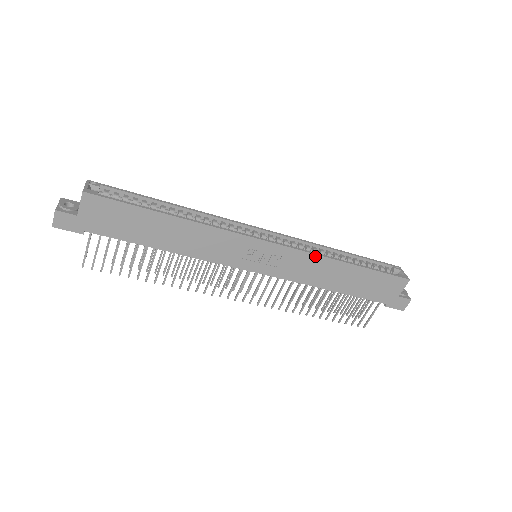
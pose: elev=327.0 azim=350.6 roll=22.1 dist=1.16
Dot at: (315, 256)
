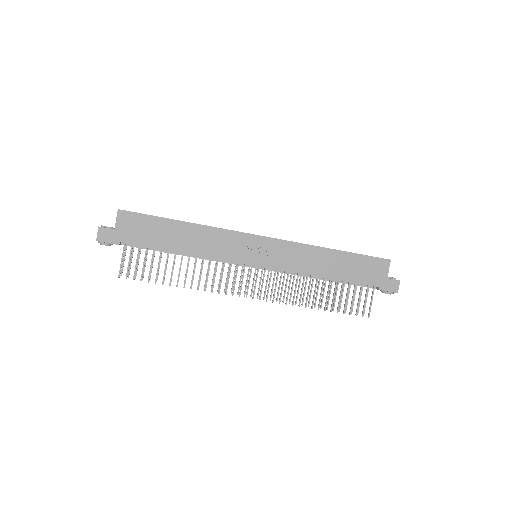
Dot at: (303, 245)
